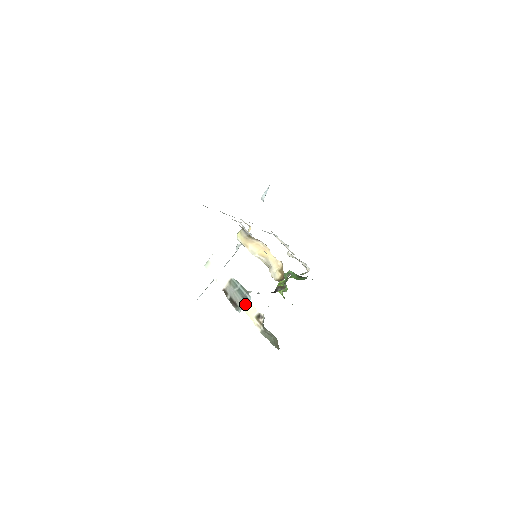
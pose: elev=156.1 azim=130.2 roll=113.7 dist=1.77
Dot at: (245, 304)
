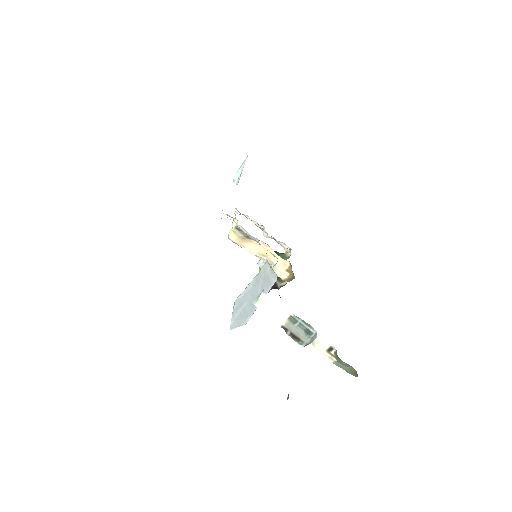
Dot at: (311, 338)
